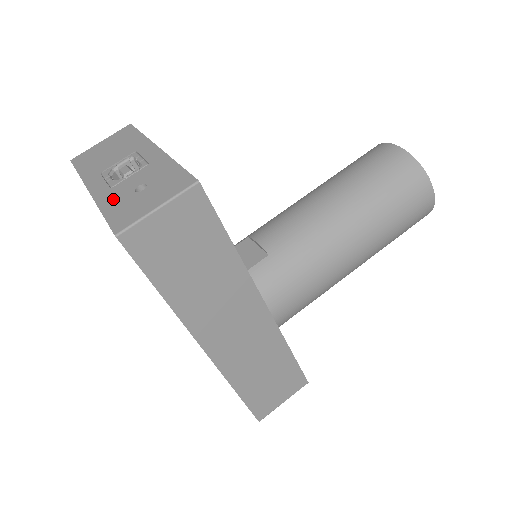
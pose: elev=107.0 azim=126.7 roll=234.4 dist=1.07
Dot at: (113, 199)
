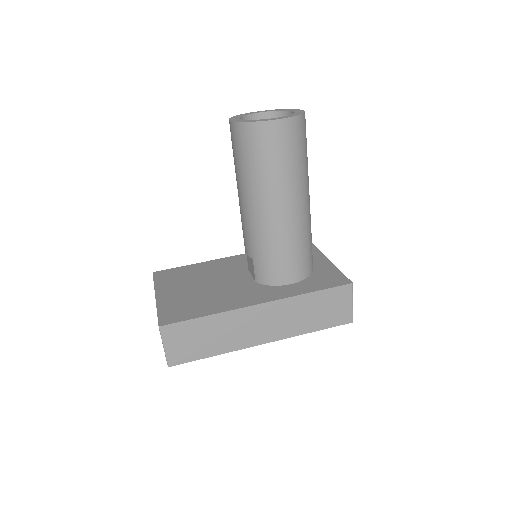
Dot at: occluded
